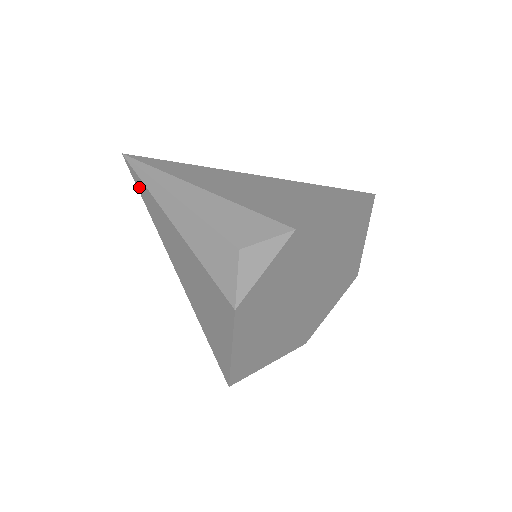
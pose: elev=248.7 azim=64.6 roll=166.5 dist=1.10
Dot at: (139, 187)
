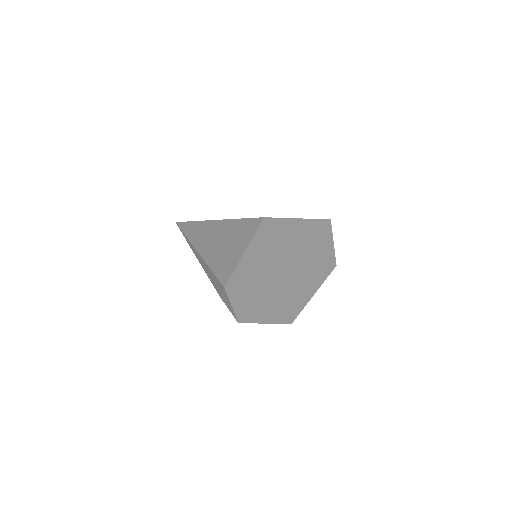
Dot at: occluded
